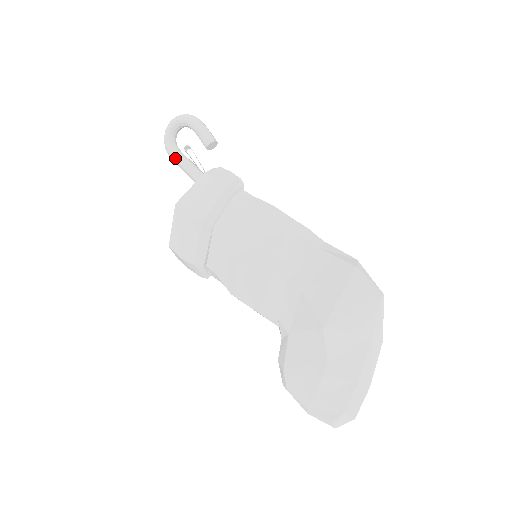
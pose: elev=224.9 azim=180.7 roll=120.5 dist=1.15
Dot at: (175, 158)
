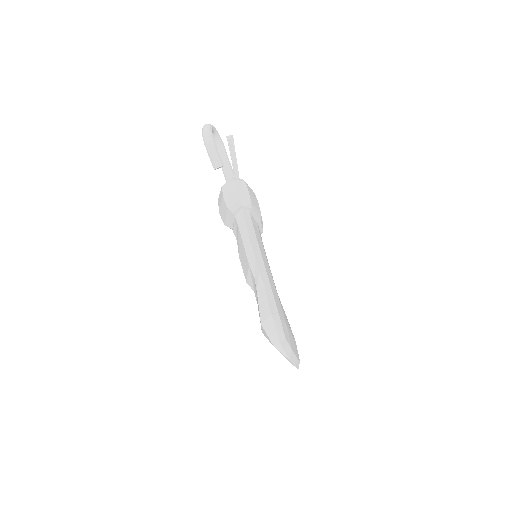
Dot at: occluded
